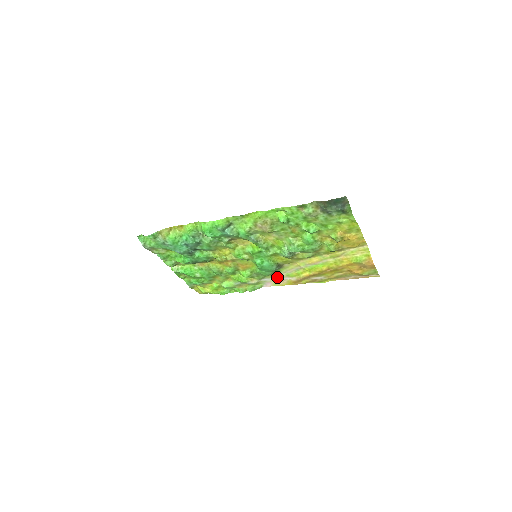
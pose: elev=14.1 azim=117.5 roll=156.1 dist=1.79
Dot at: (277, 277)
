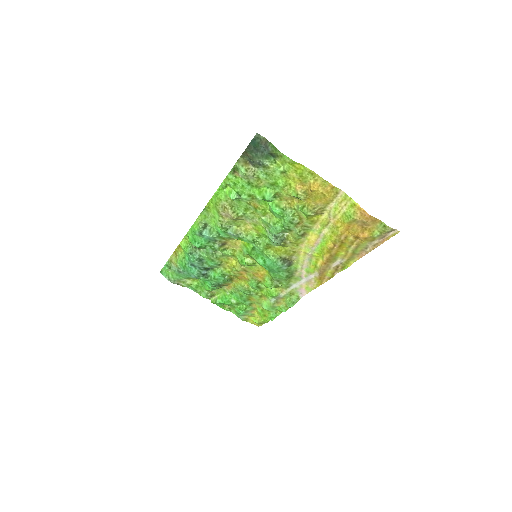
Dot at: (301, 278)
